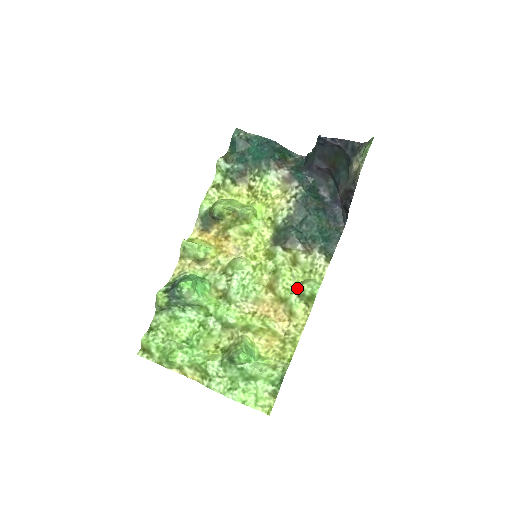
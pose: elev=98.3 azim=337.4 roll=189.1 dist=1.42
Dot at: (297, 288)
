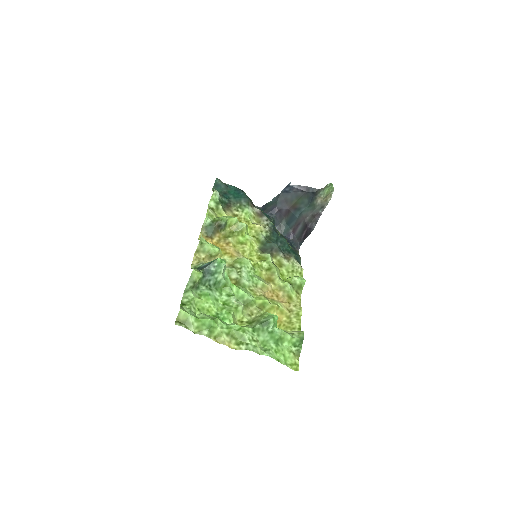
Dot at: (288, 281)
